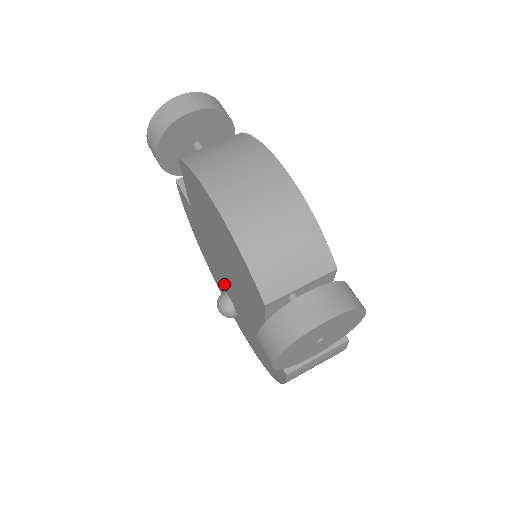
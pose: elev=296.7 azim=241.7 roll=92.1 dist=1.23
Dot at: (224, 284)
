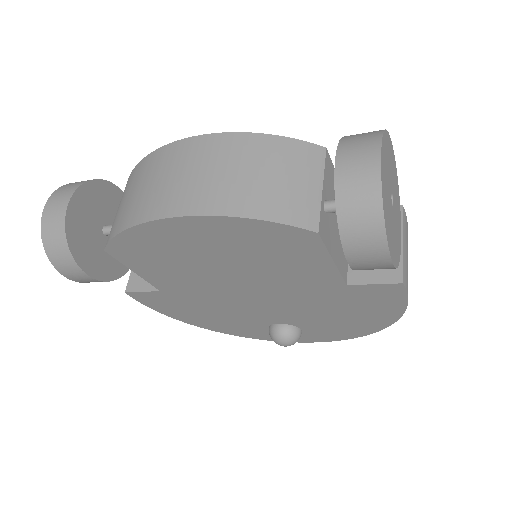
Dot at: (261, 318)
